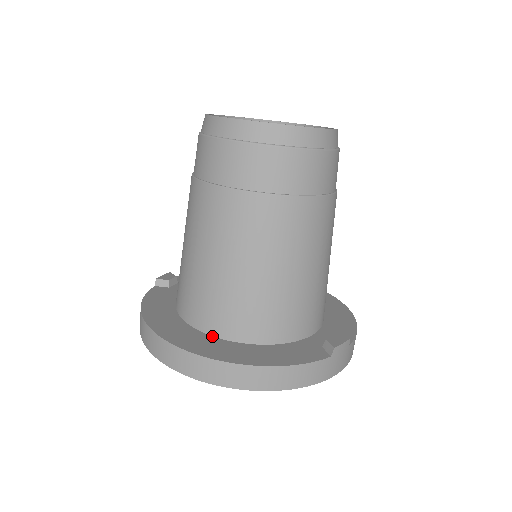
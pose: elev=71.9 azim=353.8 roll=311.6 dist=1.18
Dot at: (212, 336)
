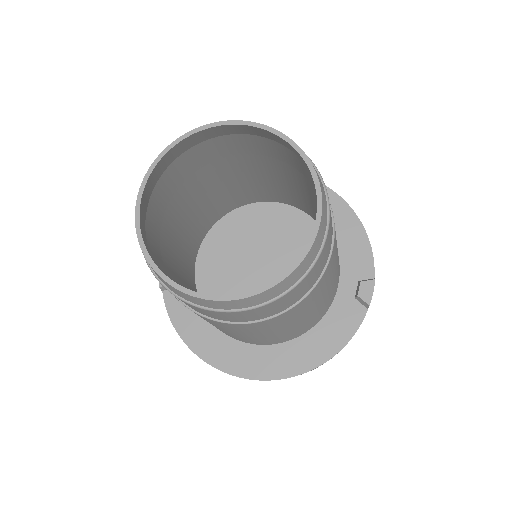
Dot at: (266, 345)
